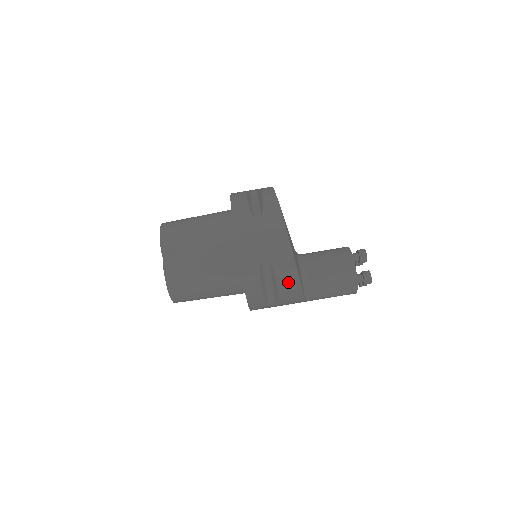
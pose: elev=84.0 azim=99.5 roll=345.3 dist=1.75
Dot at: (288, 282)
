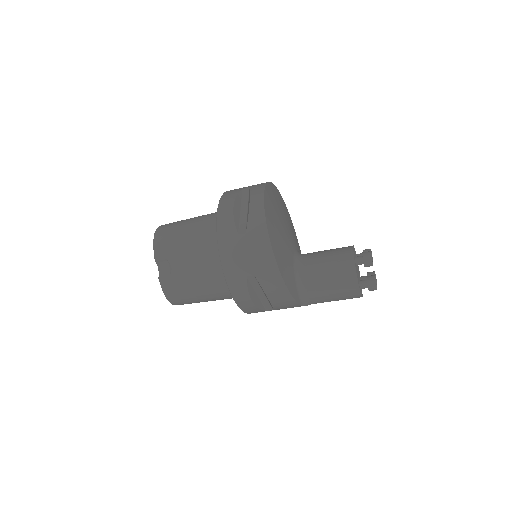
Dot at: (279, 297)
